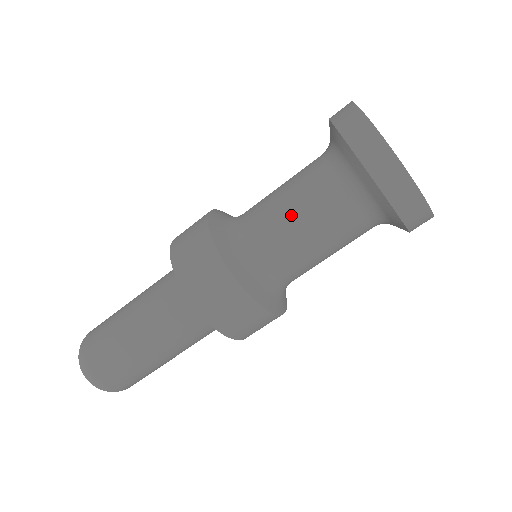
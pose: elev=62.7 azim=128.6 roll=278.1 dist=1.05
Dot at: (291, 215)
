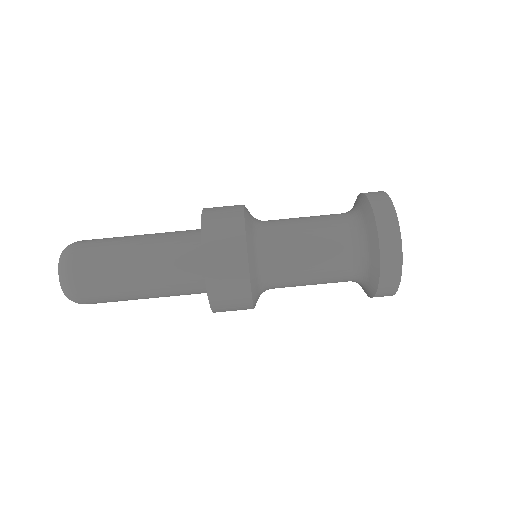
Dot at: (308, 245)
